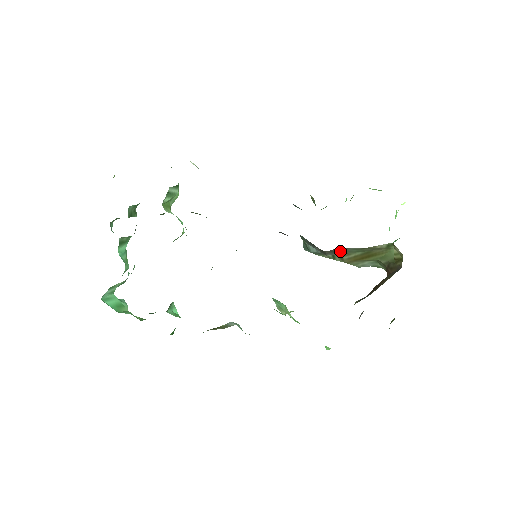
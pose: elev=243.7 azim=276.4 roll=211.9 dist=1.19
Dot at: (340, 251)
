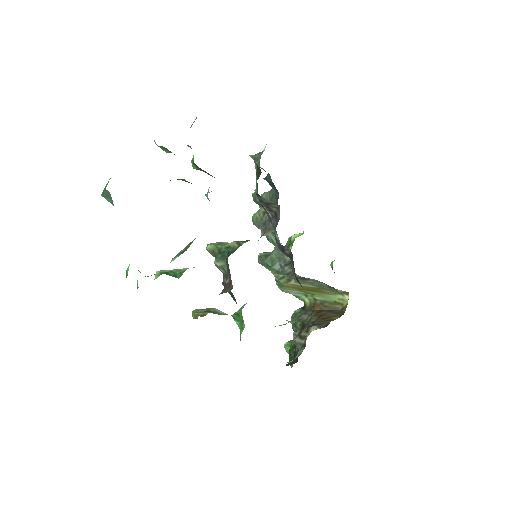
Dot at: (307, 280)
